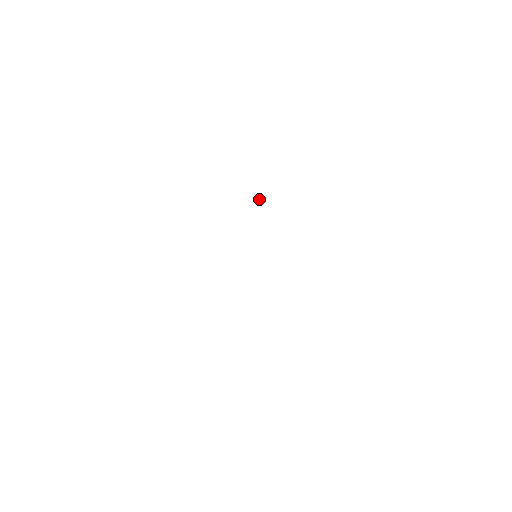
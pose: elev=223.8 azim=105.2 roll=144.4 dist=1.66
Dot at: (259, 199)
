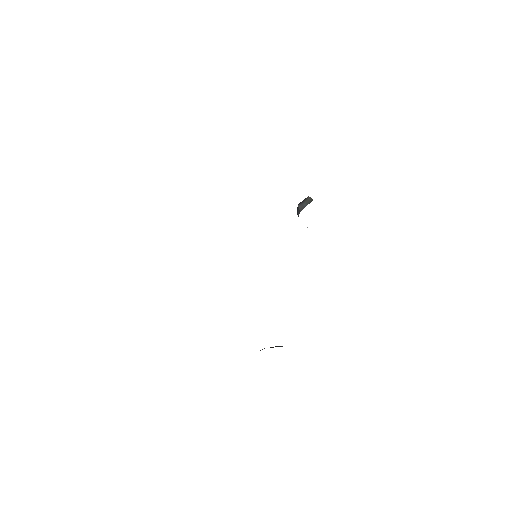
Dot at: (302, 204)
